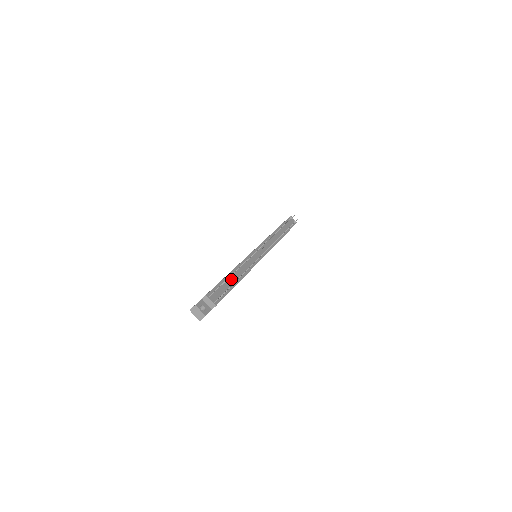
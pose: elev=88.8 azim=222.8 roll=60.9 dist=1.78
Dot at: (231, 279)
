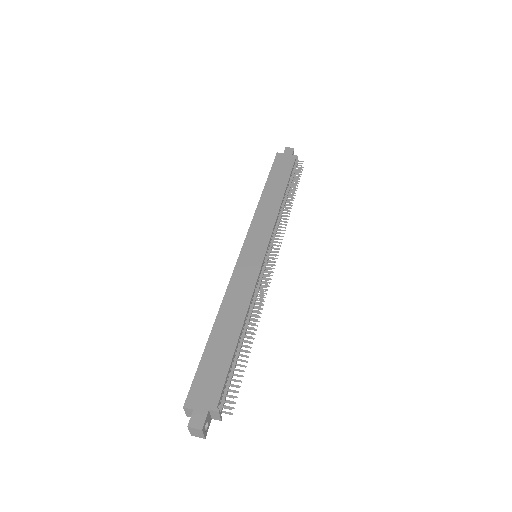
Dot at: (240, 349)
